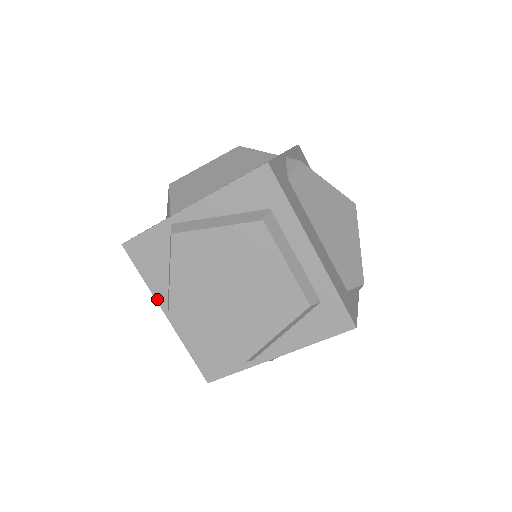
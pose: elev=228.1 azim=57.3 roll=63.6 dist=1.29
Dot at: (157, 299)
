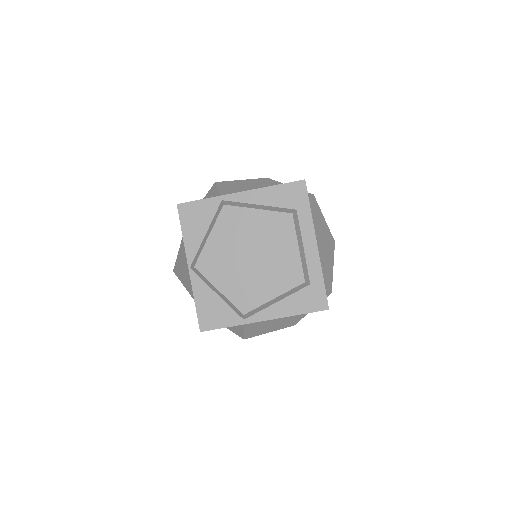
Dot at: (187, 253)
